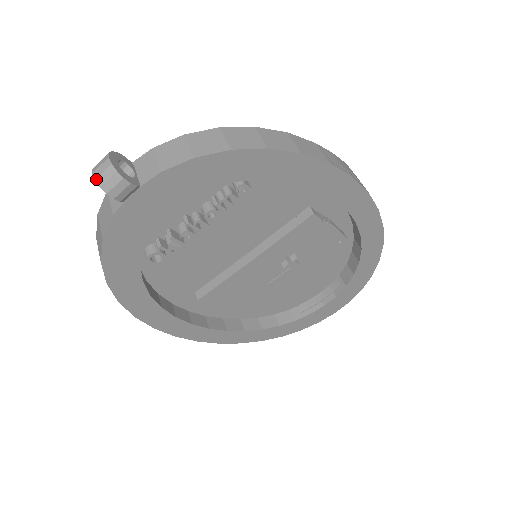
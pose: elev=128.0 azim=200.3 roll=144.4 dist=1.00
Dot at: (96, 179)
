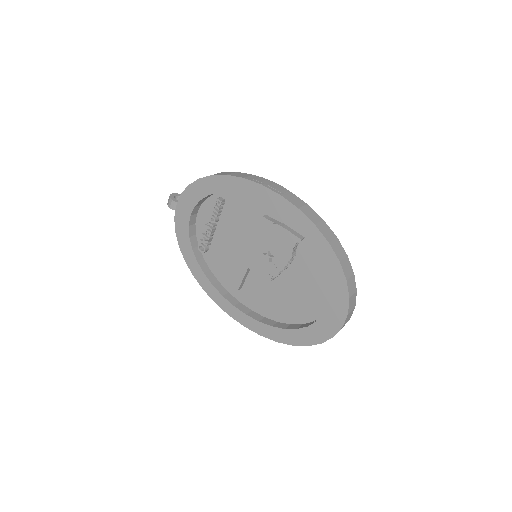
Dot at: occluded
